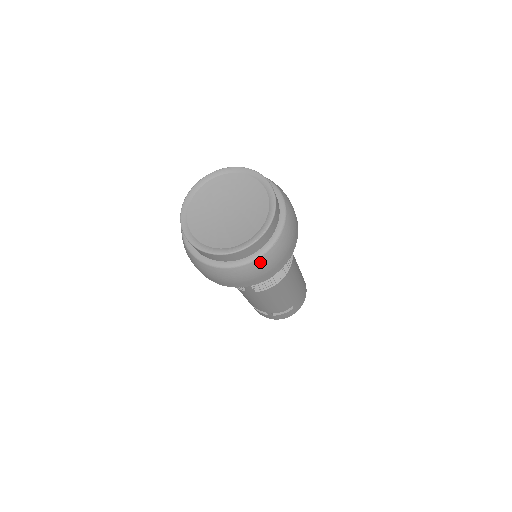
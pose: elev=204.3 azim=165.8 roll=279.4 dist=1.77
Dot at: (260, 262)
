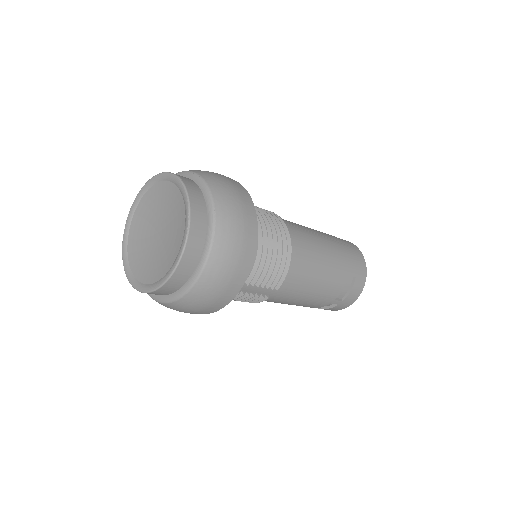
Dot at: (216, 254)
